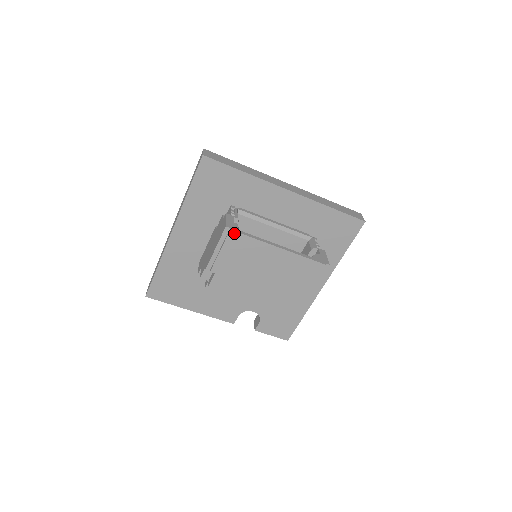
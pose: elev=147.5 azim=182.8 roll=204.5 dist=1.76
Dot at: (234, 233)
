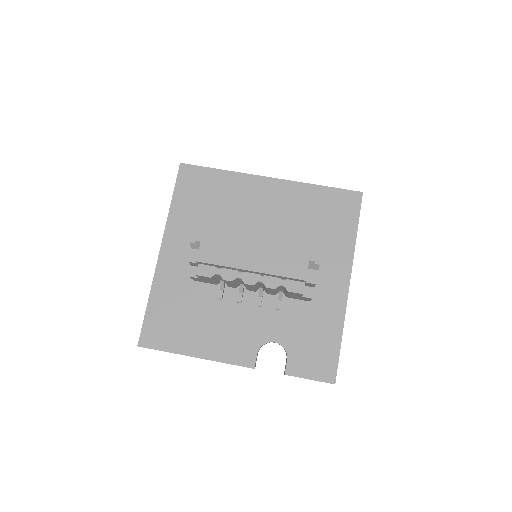
Dot at: (212, 188)
